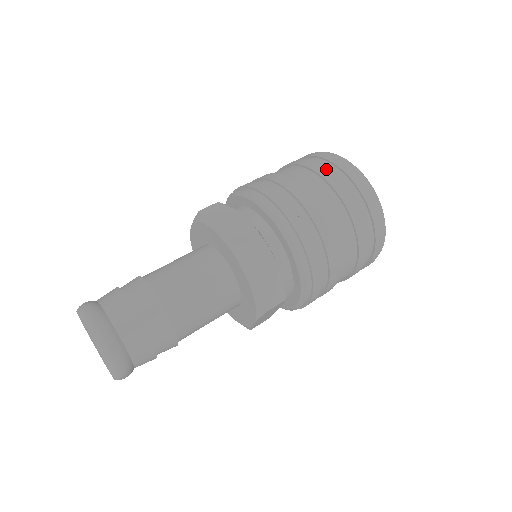
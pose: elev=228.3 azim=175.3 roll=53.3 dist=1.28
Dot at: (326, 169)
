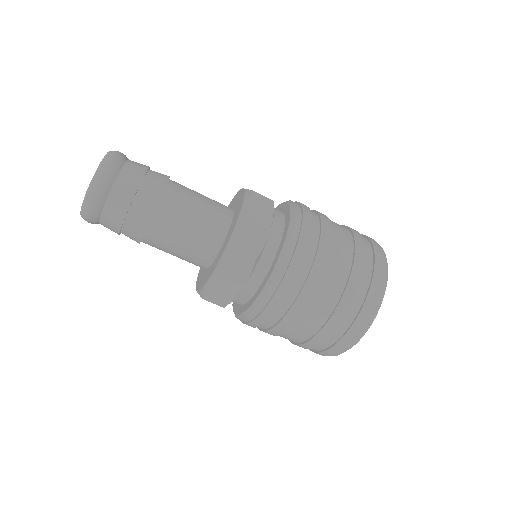
Dot at: (356, 231)
